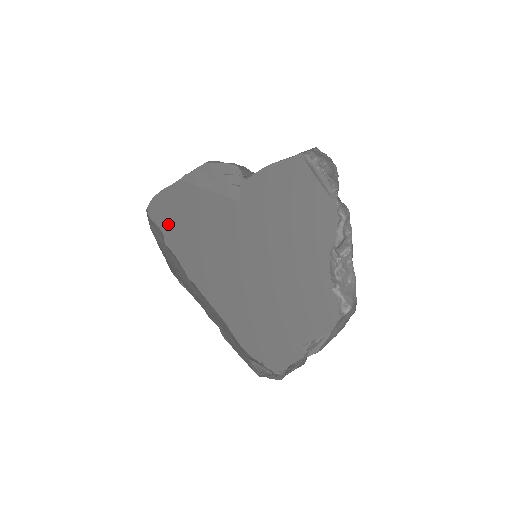
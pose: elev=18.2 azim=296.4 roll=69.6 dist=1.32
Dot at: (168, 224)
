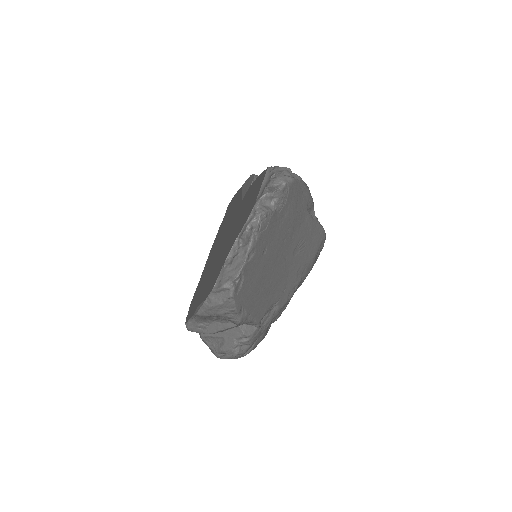
Dot at: (226, 214)
